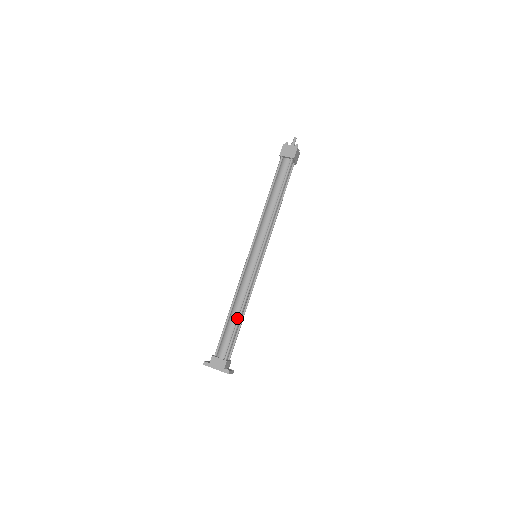
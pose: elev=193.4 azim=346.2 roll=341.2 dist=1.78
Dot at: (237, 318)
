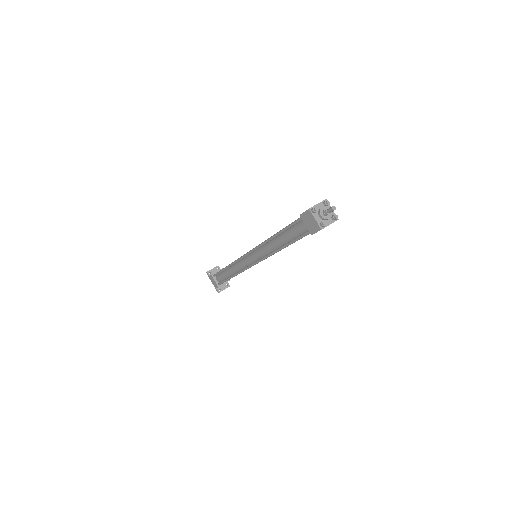
Dot at: (231, 275)
